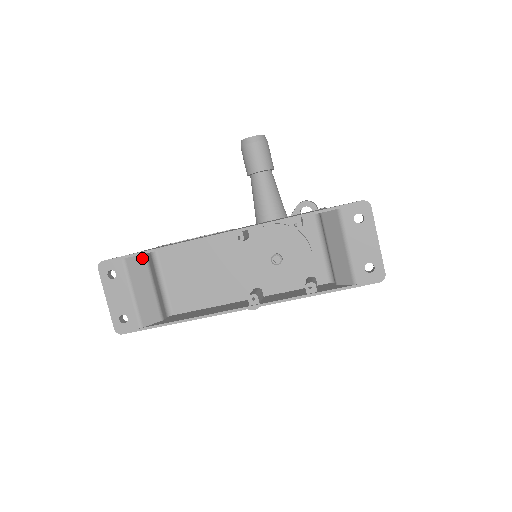
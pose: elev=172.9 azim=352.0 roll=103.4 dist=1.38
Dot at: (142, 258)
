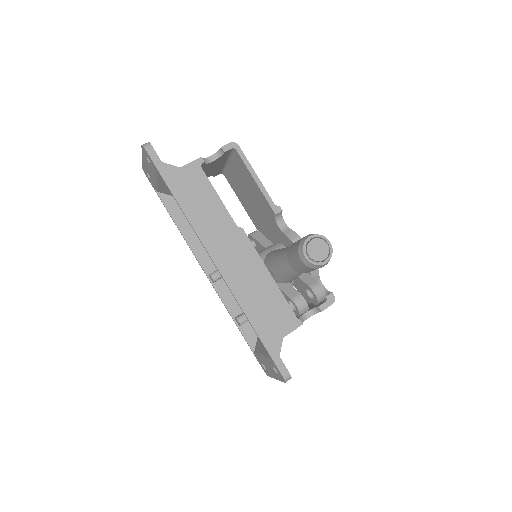
Dot at: (176, 176)
